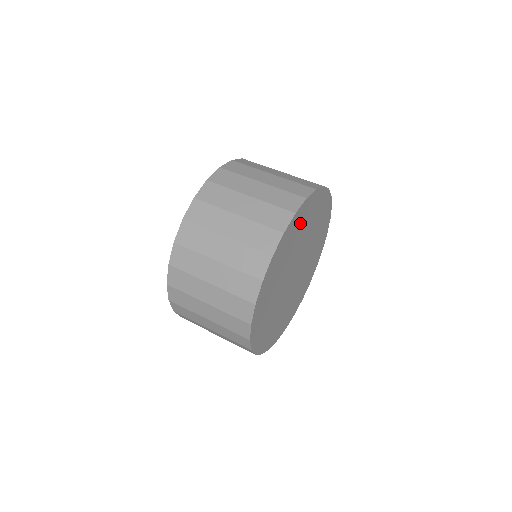
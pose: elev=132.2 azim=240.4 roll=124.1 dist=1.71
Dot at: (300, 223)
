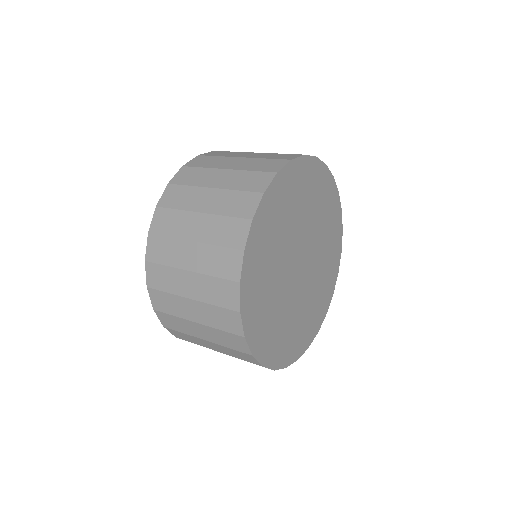
Dot at: (290, 192)
